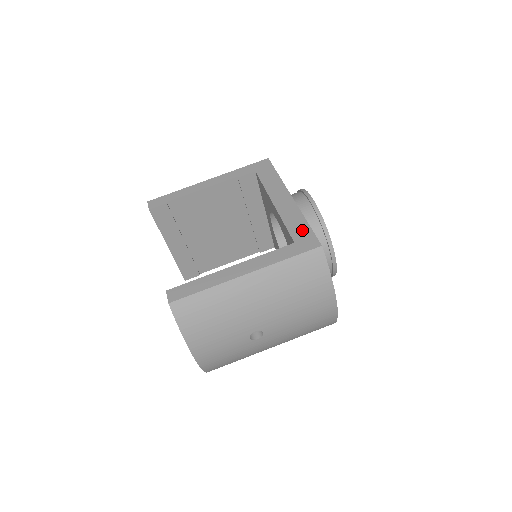
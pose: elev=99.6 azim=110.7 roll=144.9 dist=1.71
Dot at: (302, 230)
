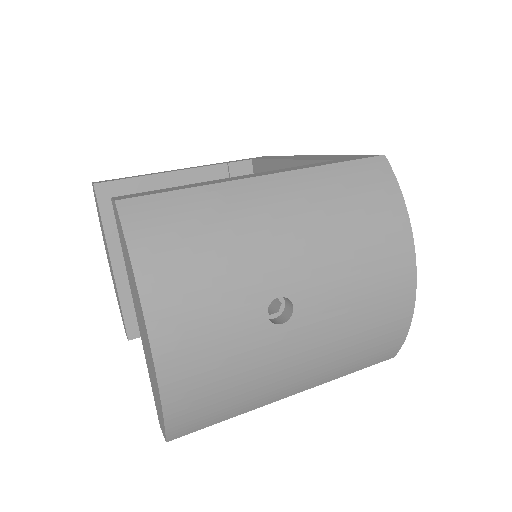
Dot at: (343, 156)
